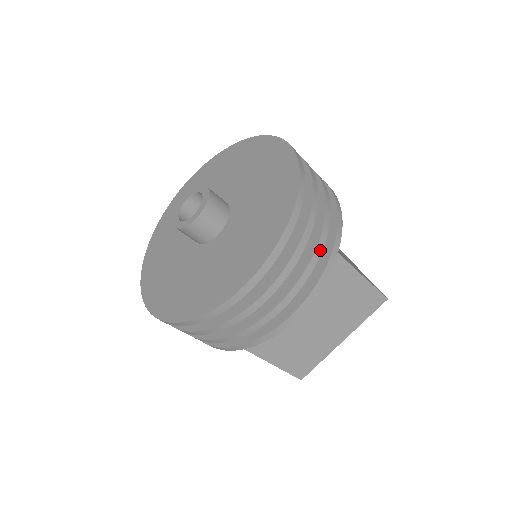
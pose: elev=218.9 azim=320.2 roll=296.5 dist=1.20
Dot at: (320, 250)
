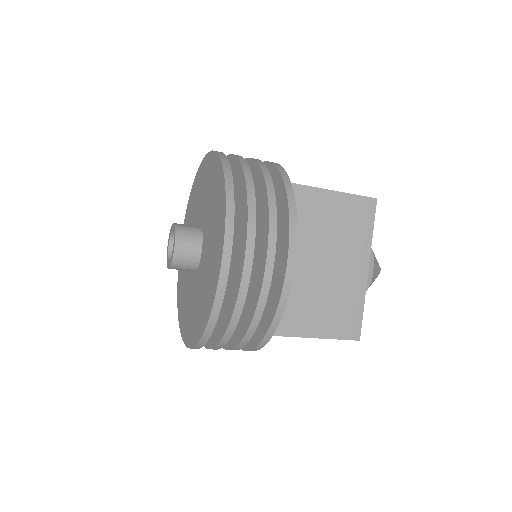
Dot at: (244, 344)
